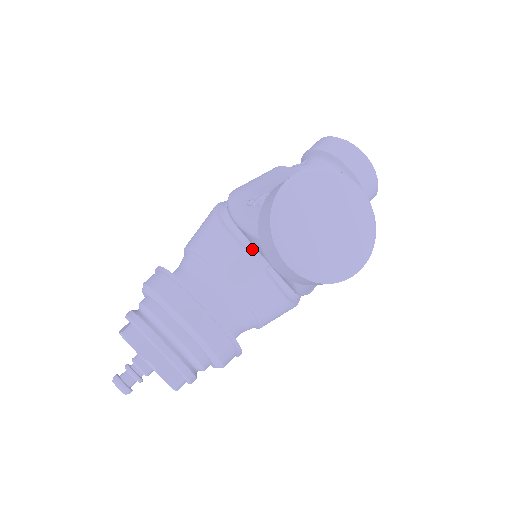
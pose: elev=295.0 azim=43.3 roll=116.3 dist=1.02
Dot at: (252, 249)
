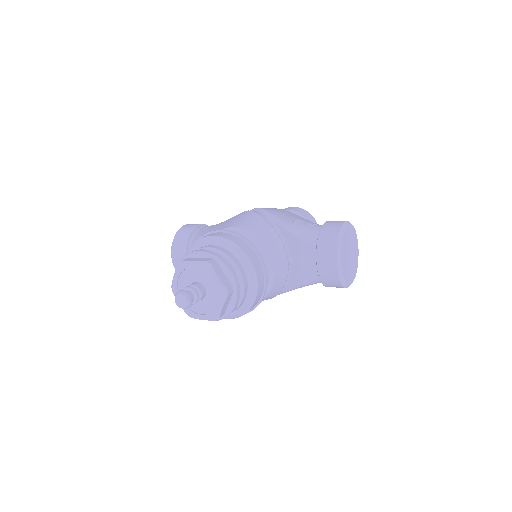
Dot at: (286, 249)
